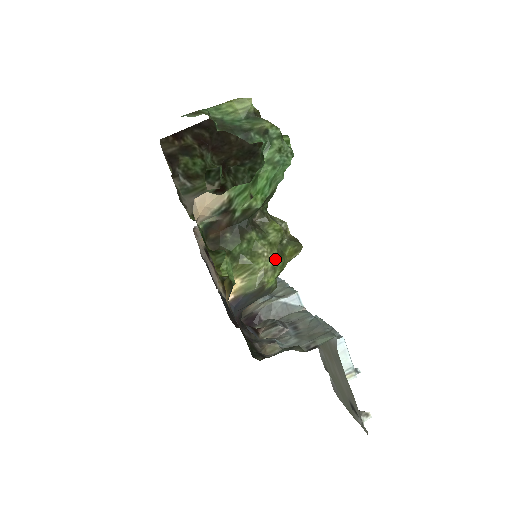
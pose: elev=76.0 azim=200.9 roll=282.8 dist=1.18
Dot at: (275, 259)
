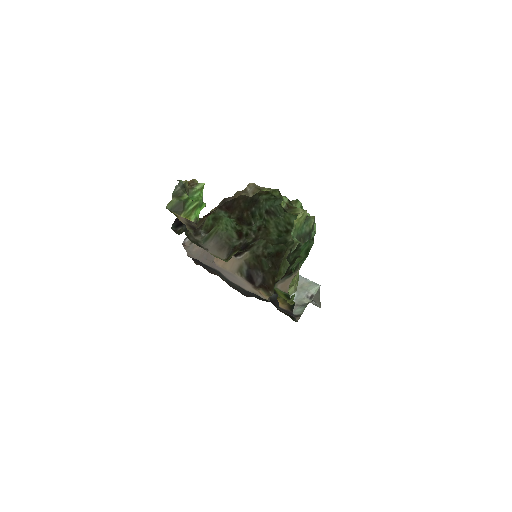
Dot at: occluded
